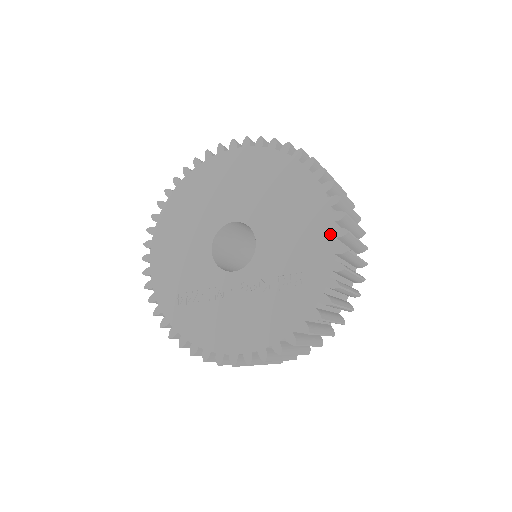
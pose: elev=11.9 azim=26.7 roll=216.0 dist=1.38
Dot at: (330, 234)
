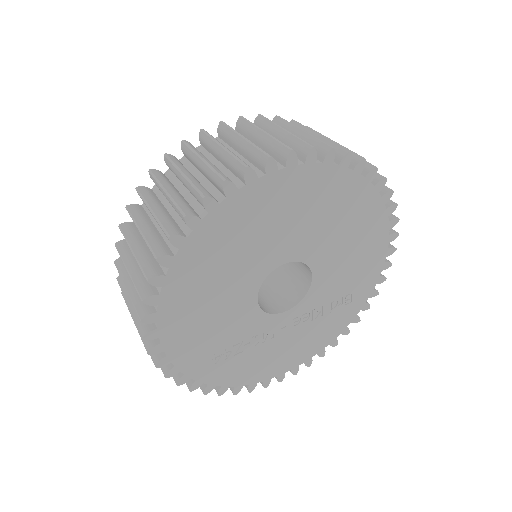
Dot at: (383, 255)
